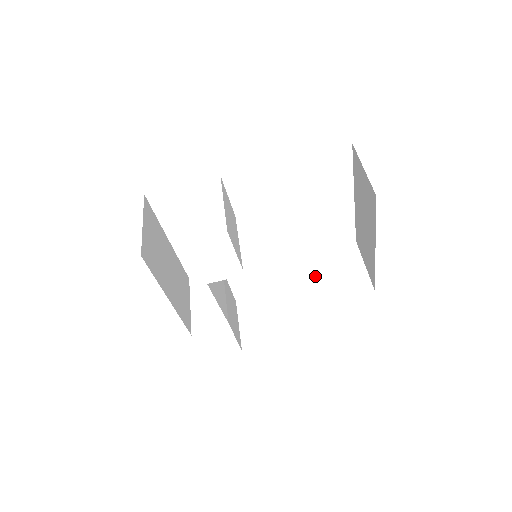
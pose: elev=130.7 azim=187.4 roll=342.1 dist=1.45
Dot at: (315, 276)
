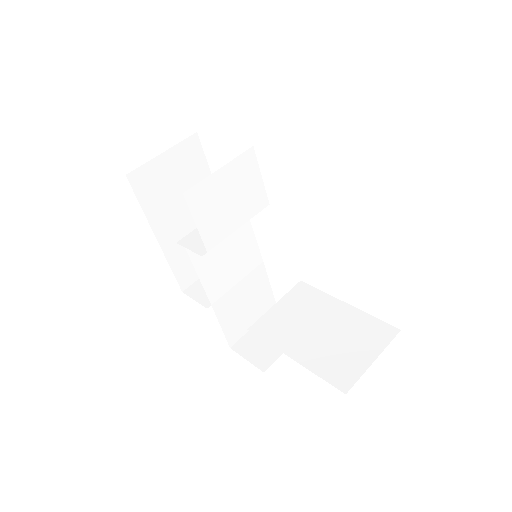
Dot at: (318, 328)
